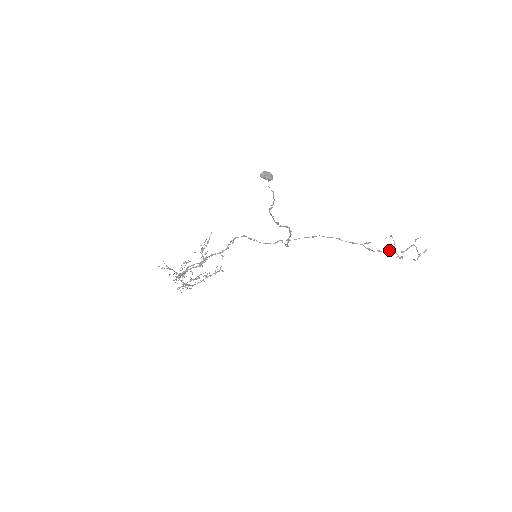
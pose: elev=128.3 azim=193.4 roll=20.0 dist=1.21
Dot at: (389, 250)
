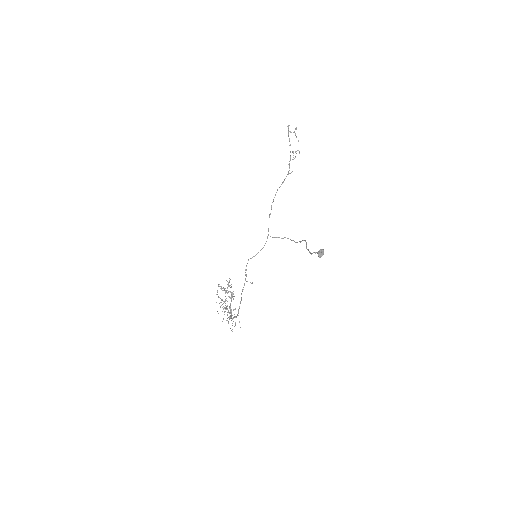
Dot at: occluded
